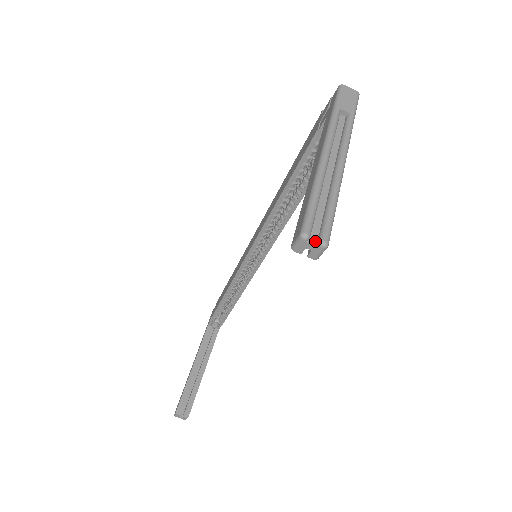
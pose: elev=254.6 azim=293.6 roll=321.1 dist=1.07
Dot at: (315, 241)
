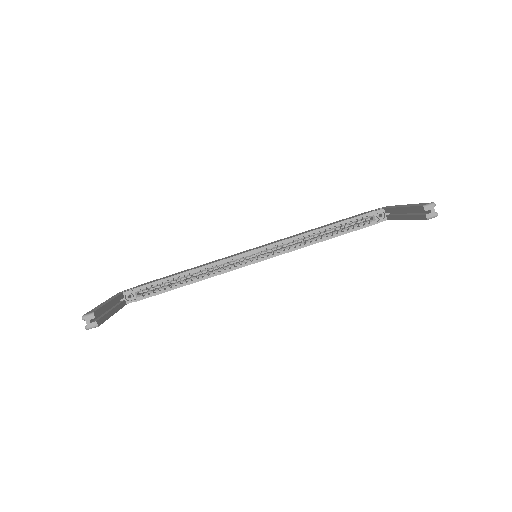
Dot at: (434, 211)
